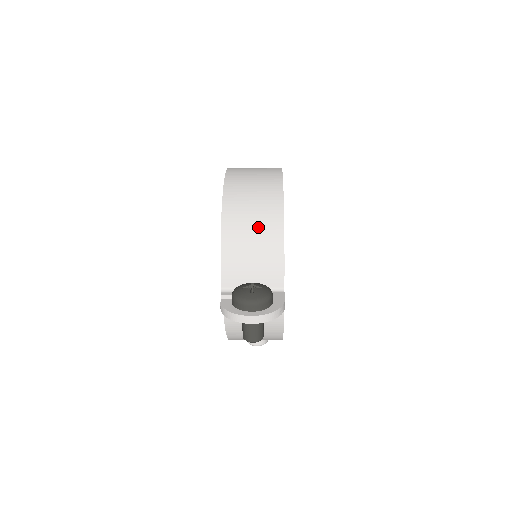
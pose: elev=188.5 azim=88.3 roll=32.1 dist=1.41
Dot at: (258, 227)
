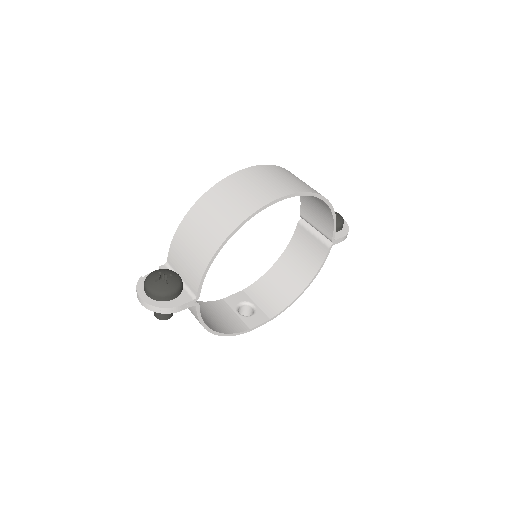
Dot at: (204, 234)
